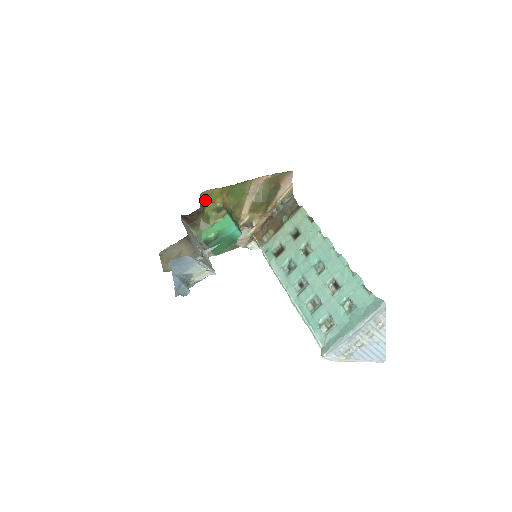
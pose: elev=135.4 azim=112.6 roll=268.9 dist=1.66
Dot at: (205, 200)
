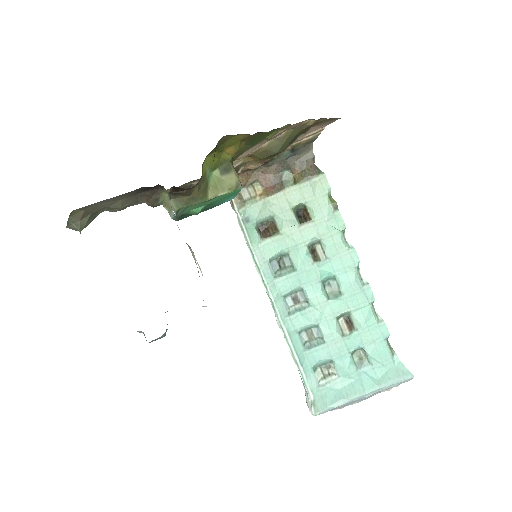
Dot at: occluded
